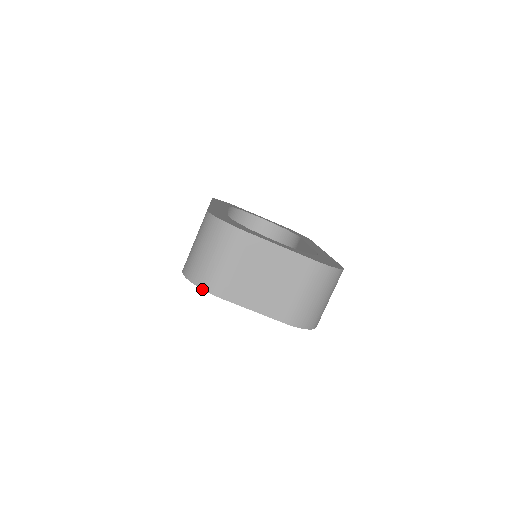
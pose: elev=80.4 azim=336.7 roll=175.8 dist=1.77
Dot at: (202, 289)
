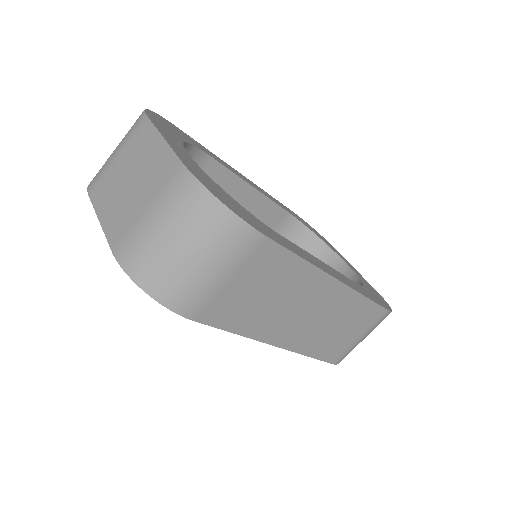
Dot at: occluded
